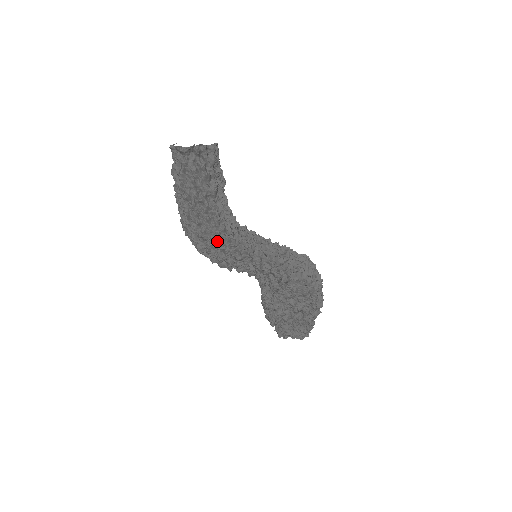
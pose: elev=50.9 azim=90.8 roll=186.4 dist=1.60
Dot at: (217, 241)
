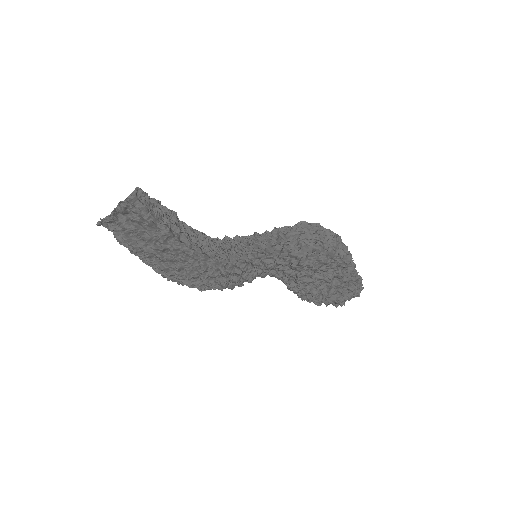
Dot at: (208, 271)
